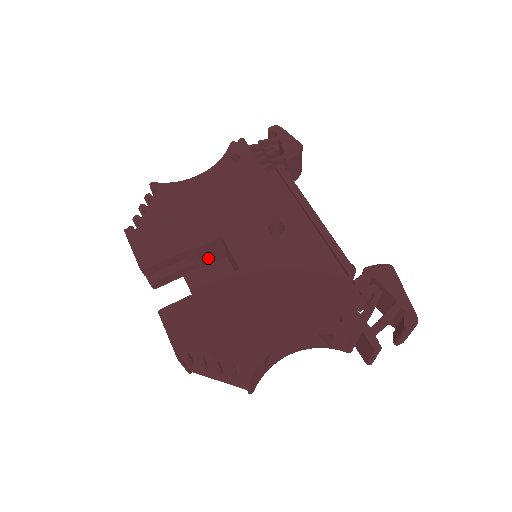
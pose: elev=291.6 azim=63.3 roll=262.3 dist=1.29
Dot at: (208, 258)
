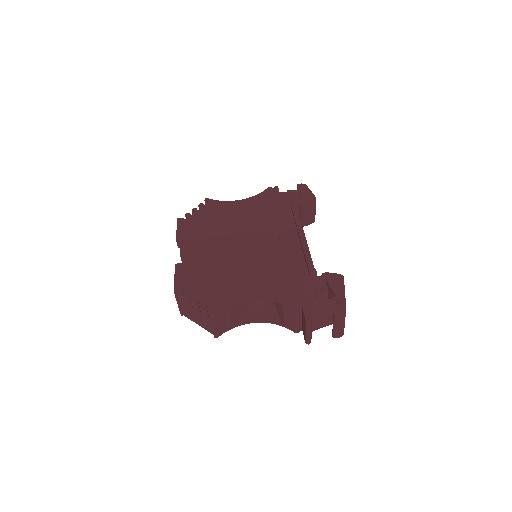
Dot at: (224, 251)
